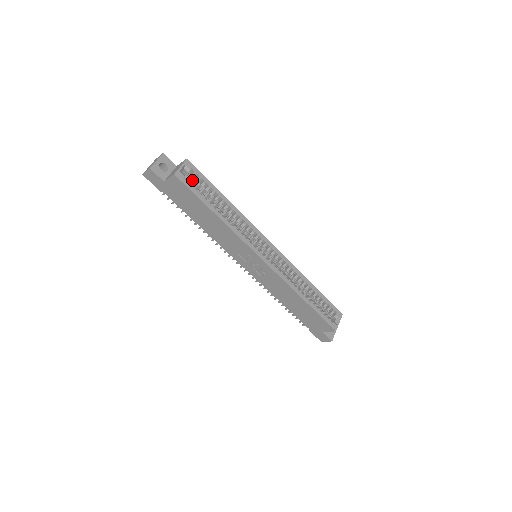
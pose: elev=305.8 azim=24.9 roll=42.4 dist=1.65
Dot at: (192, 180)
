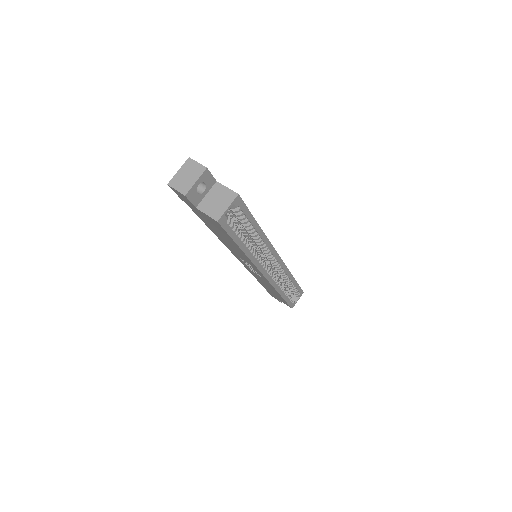
Dot at: (232, 212)
